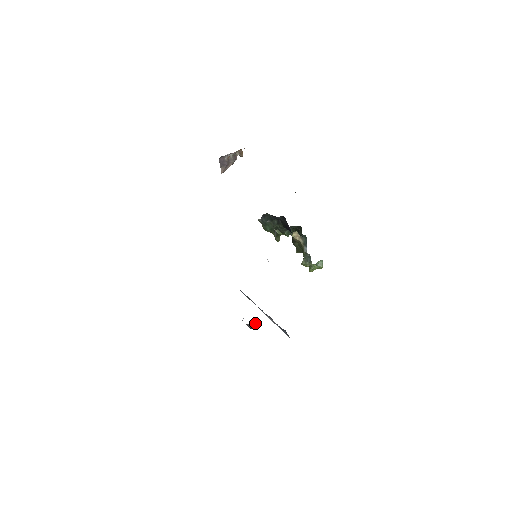
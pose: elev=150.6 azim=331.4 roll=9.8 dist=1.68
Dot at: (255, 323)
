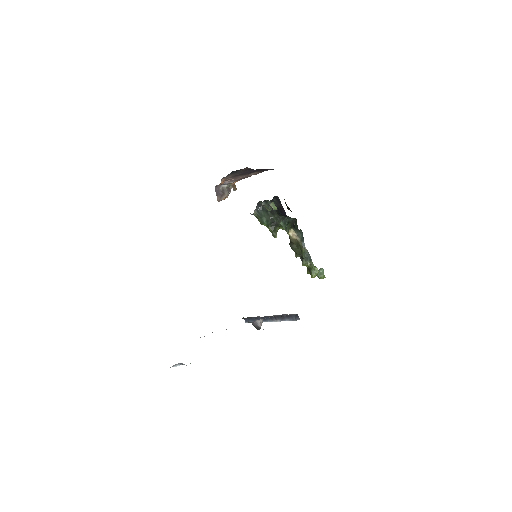
Dot at: (262, 322)
